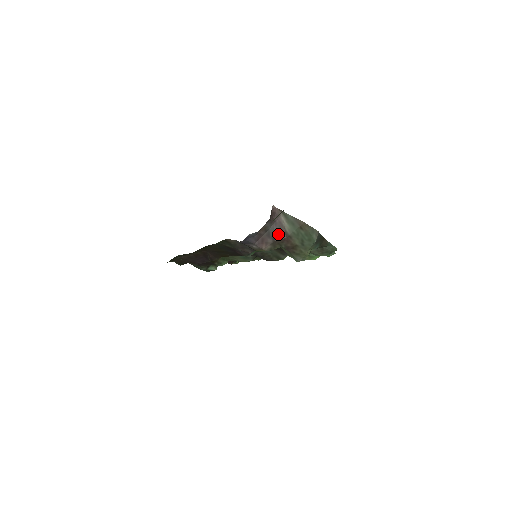
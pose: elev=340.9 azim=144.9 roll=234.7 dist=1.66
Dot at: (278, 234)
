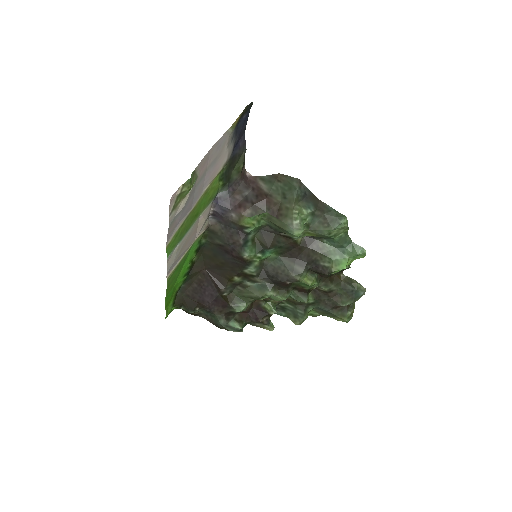
Dot at: (257, 198)
